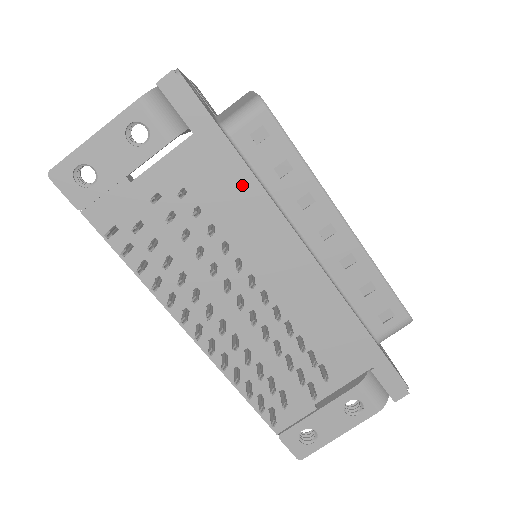
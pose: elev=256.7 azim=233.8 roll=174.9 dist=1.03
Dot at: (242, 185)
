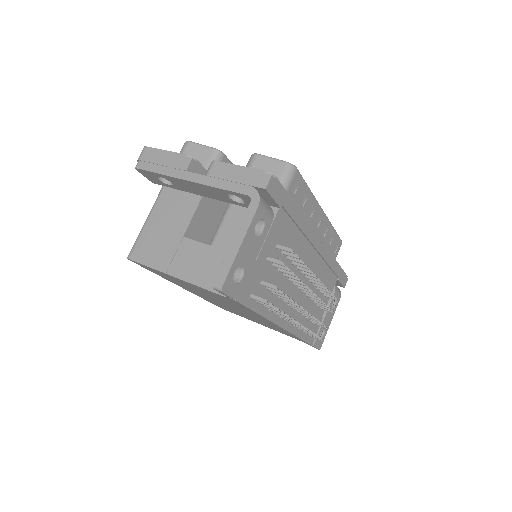
Dot at: (299, 223)
